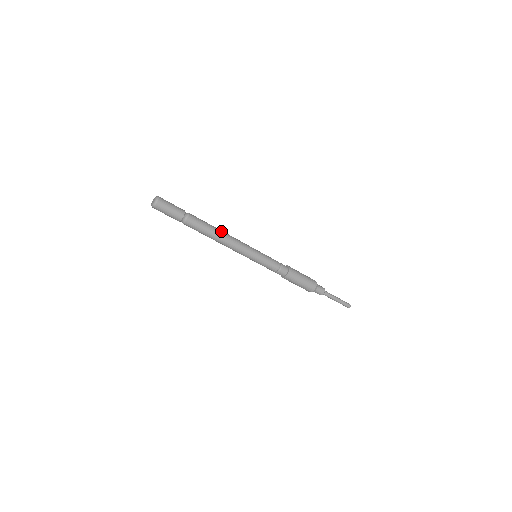
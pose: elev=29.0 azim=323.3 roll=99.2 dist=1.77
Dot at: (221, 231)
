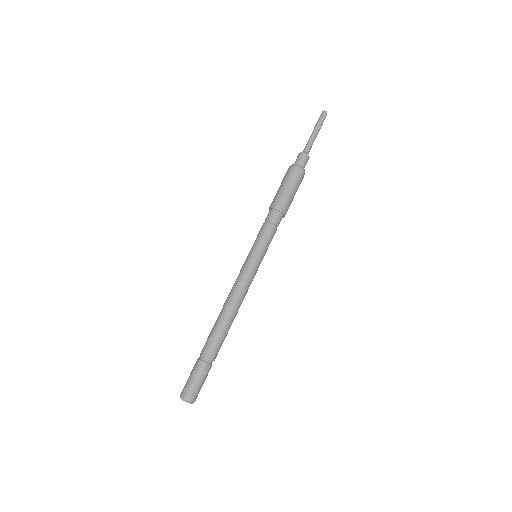
Dot at: (233, 313)
